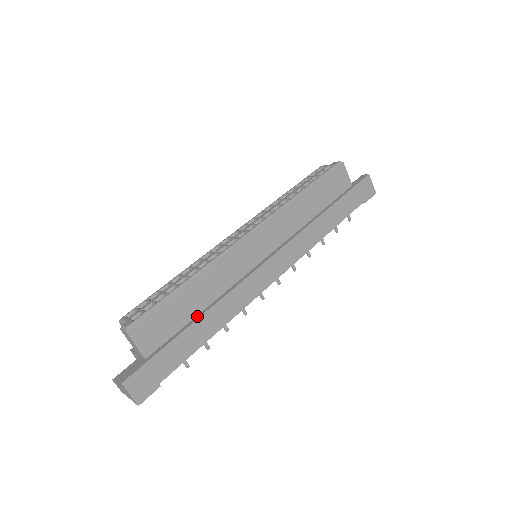
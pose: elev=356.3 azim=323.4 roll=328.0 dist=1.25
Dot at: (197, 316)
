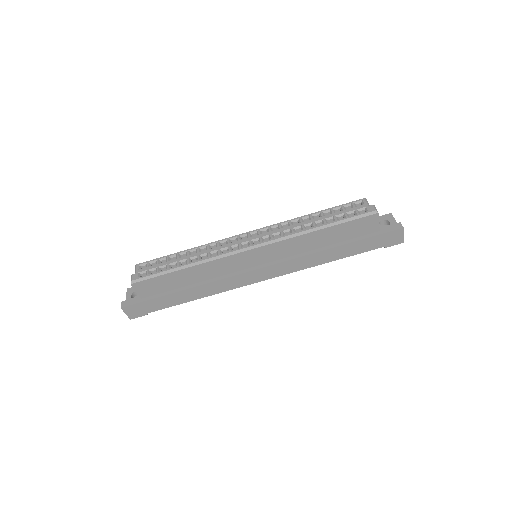
Dot at: (185, 287)
